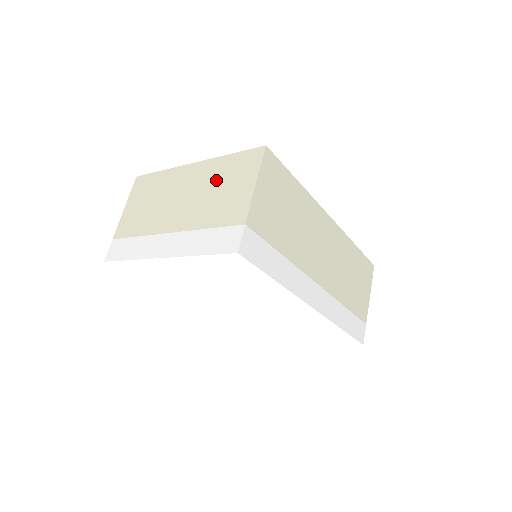
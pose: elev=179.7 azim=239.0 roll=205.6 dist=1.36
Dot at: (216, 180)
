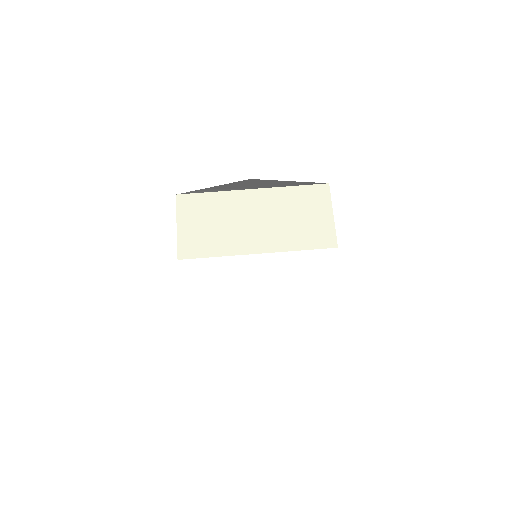
Dot at: (290, 208)
